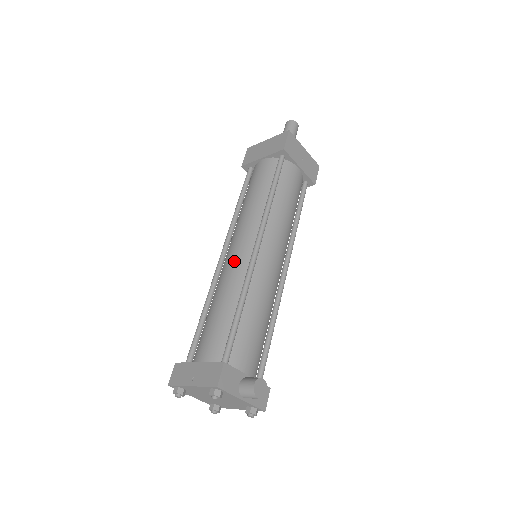
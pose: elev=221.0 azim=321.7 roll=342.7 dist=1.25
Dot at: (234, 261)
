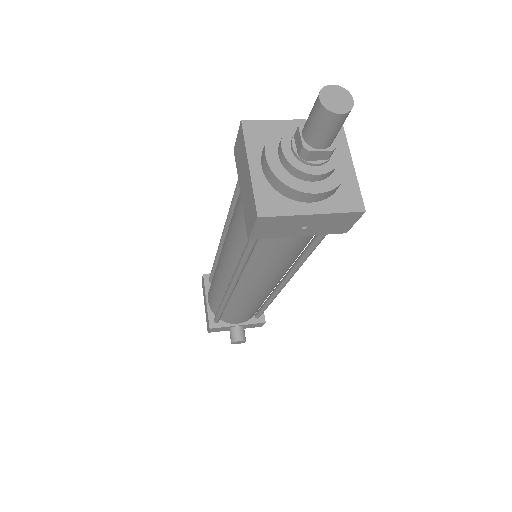
Dot at: (219, 273)
